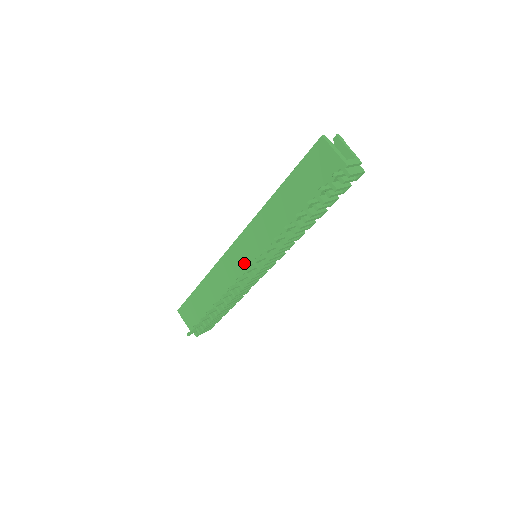
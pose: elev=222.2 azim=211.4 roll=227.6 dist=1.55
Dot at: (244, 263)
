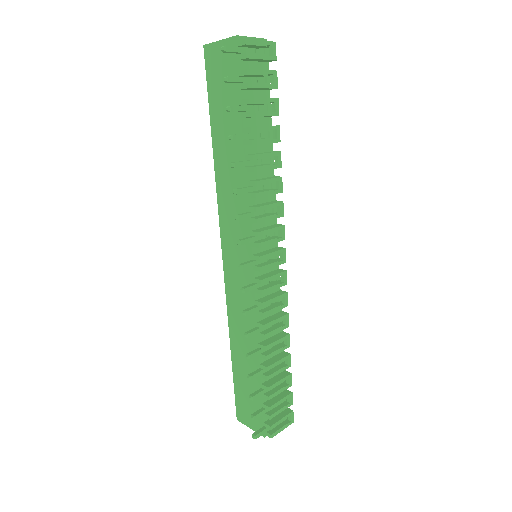
Dot at: (243, 270)
